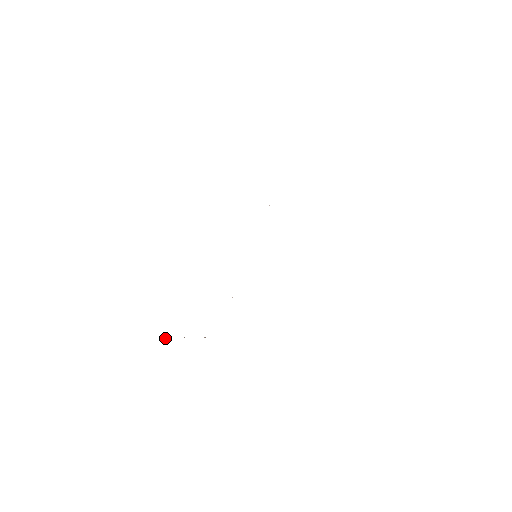
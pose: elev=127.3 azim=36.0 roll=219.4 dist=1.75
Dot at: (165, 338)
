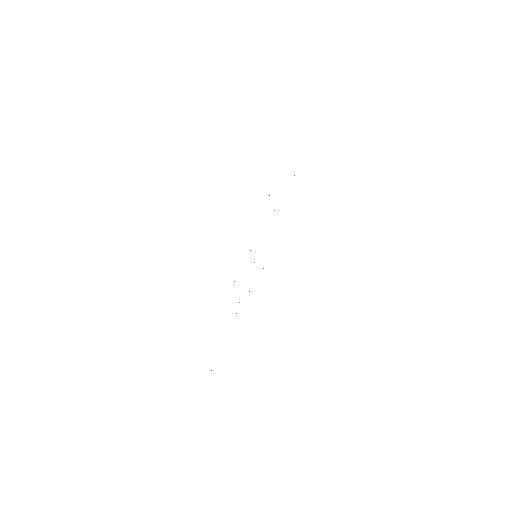
Dot at: occluded
